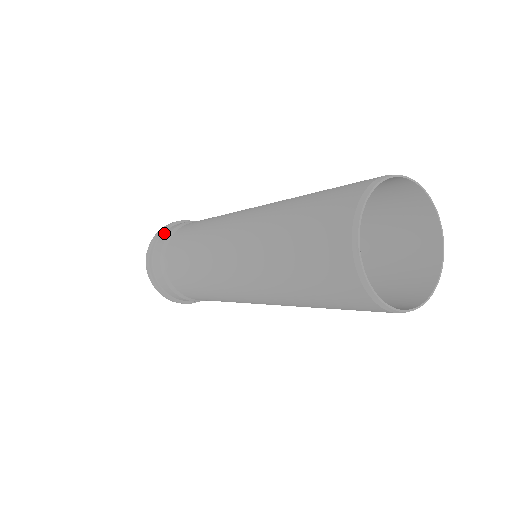
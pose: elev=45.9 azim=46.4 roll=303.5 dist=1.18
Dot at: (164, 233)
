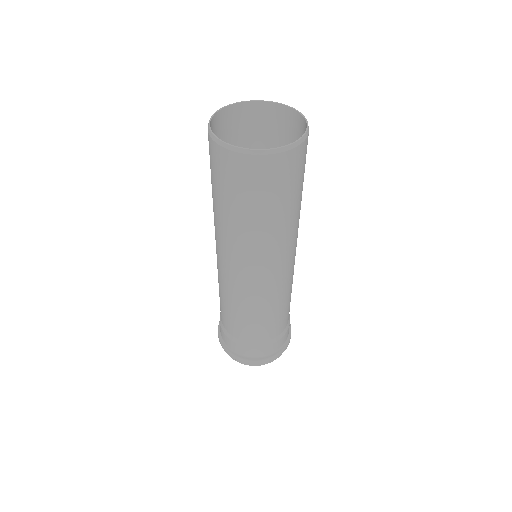
Dot at: occluded
